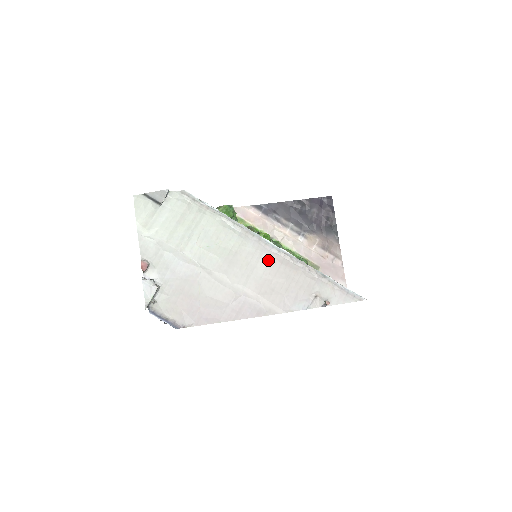
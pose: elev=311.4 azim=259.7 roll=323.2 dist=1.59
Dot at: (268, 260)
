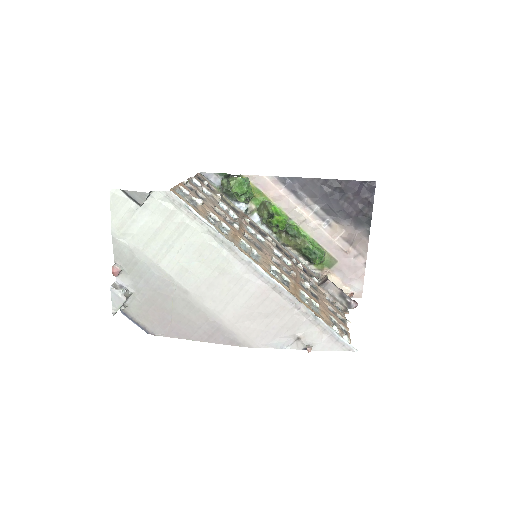
Dot at: (254, 289)
